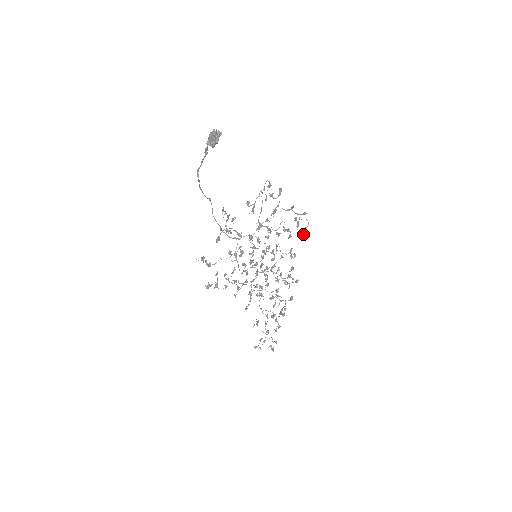
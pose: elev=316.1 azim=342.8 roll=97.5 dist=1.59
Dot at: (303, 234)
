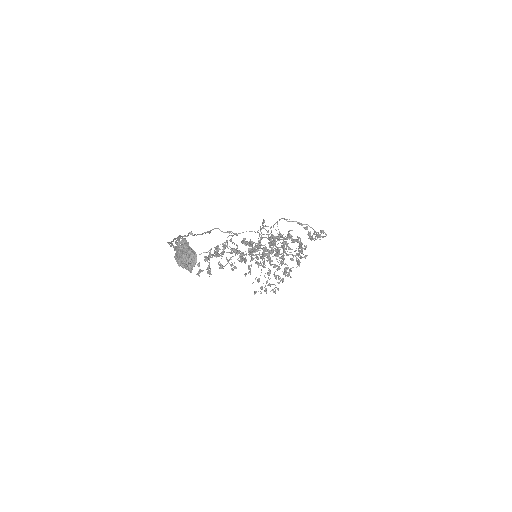
Dot at: (318, 237)
